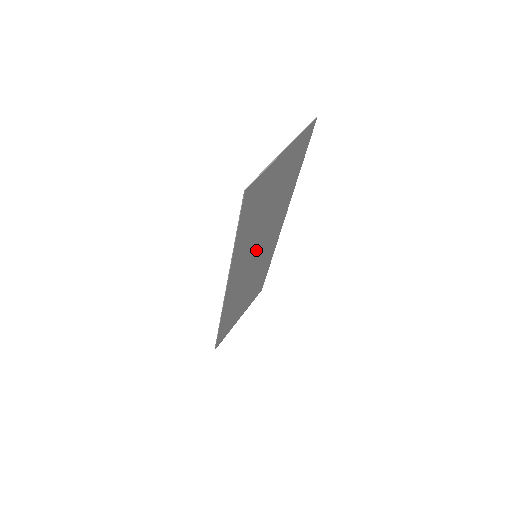
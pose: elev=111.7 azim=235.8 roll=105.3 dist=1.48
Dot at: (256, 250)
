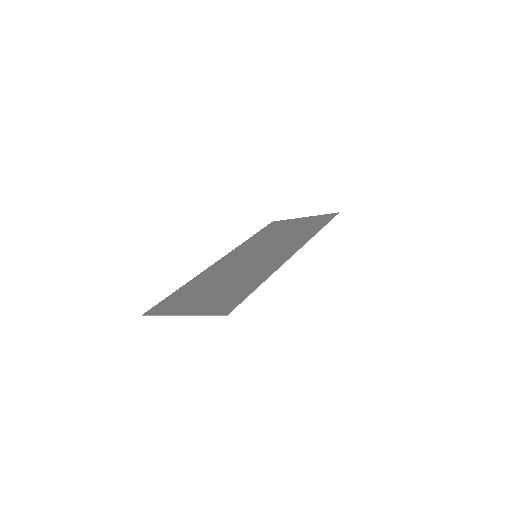
Dot at: (248, 261)
